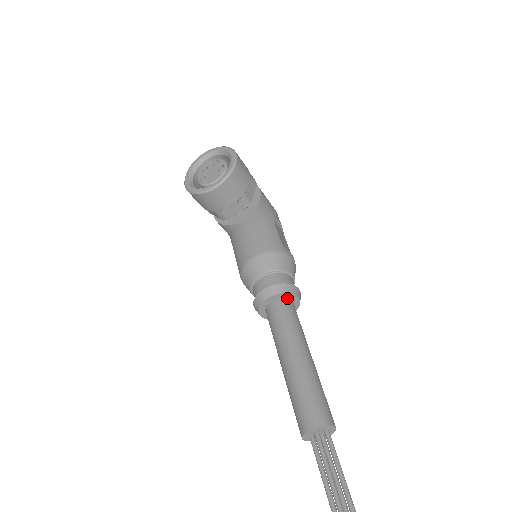
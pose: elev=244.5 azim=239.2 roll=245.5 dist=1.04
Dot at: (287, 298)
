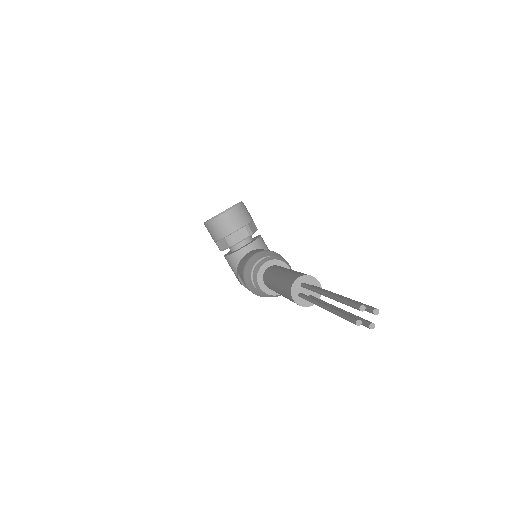
Dot at: occluded
